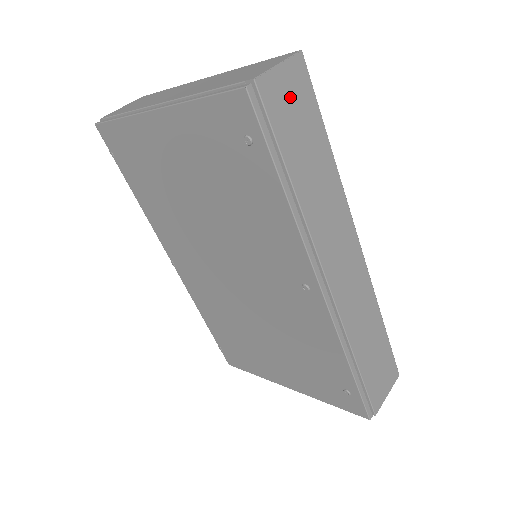
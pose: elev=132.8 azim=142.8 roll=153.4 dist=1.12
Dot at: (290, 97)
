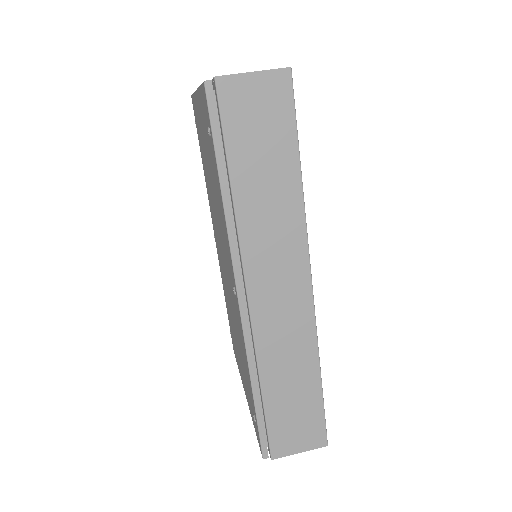
Dot at: (257, 106)
